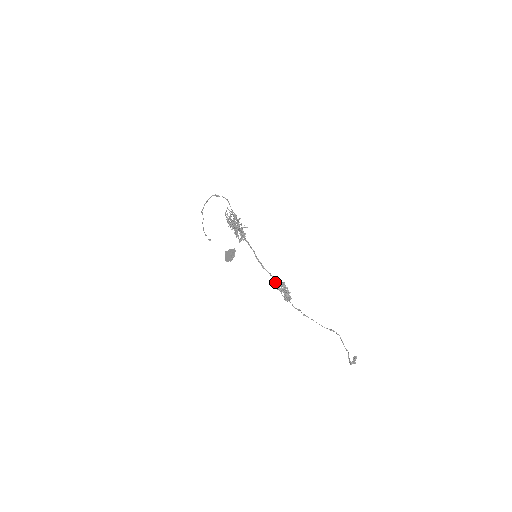
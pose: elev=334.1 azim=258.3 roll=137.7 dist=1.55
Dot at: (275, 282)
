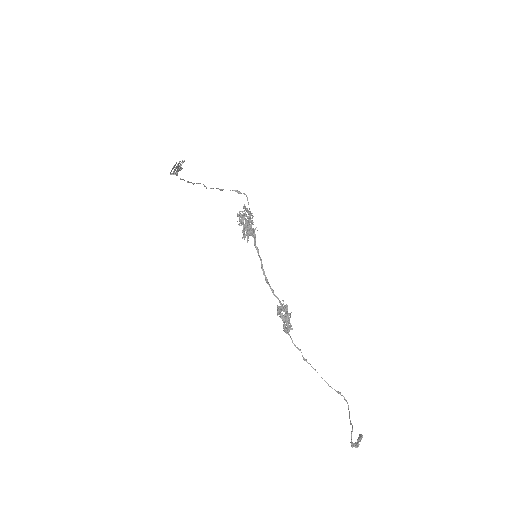
Dot at: (278, 306)
